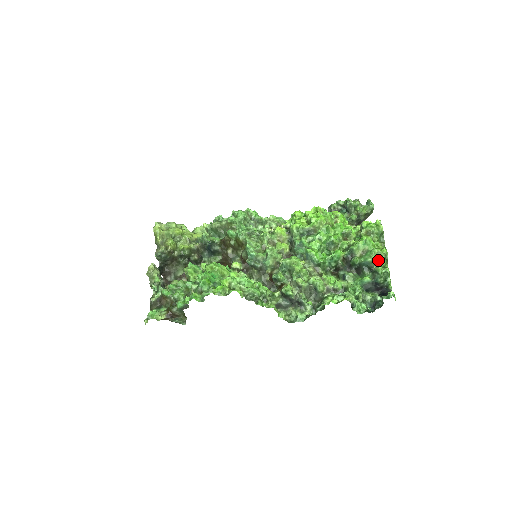
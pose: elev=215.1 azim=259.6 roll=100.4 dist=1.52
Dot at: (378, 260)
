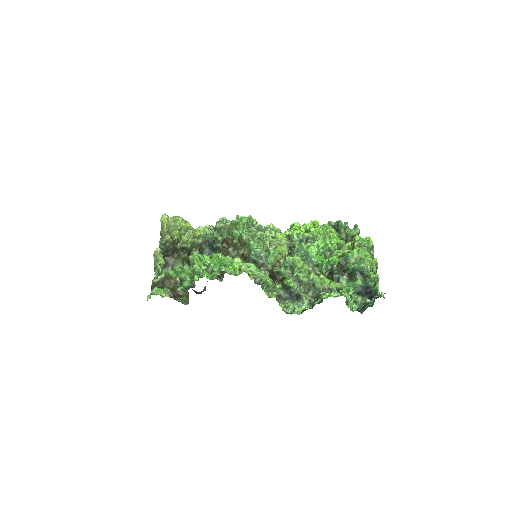
Dot at: (370, 267)
